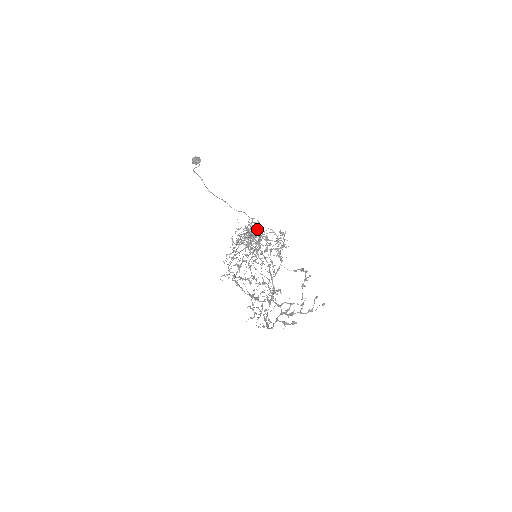
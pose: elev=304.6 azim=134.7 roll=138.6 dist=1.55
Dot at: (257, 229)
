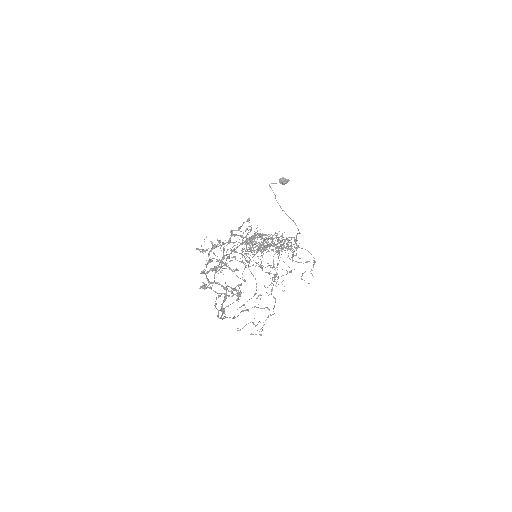
Dot at: occluded
